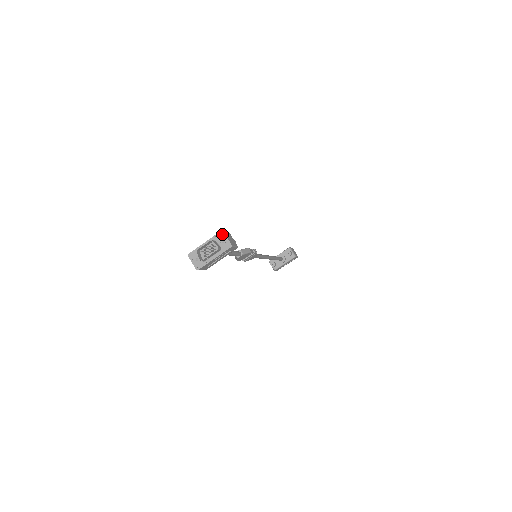
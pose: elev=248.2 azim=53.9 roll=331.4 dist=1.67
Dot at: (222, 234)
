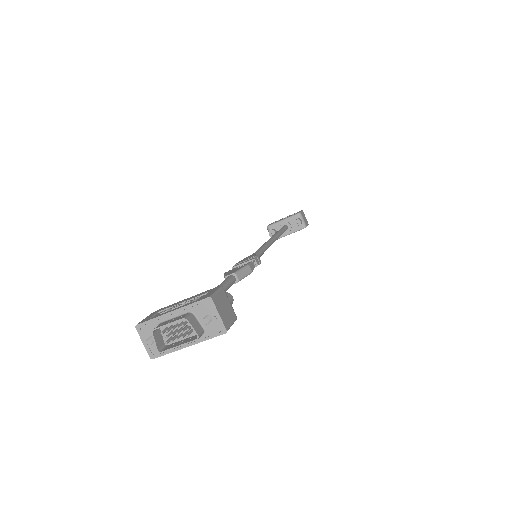
Dot at: (209, 304)
